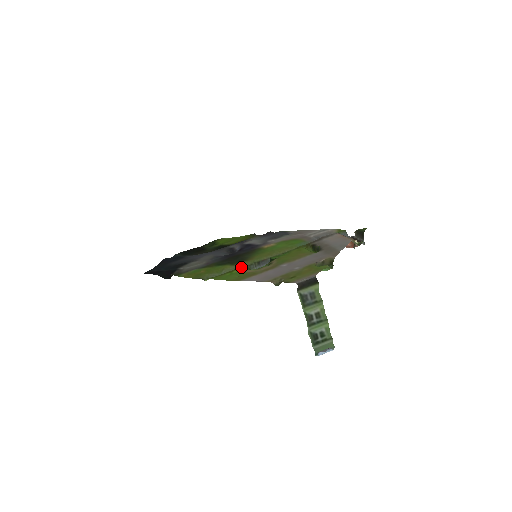
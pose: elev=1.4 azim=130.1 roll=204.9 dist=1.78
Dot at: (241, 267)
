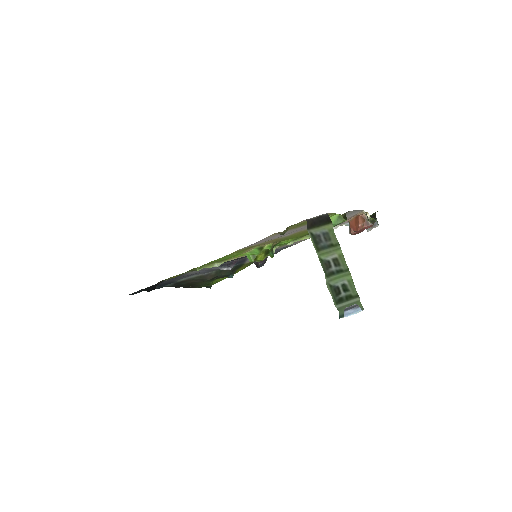
Dot at: occluded
